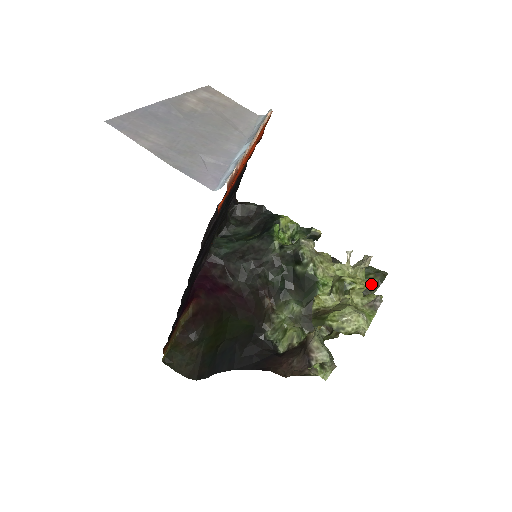
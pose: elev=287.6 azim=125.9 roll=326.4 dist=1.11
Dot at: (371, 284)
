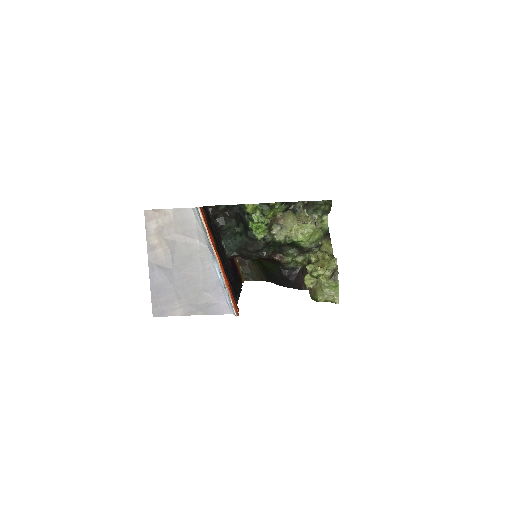
Dot at: (325, 211)
